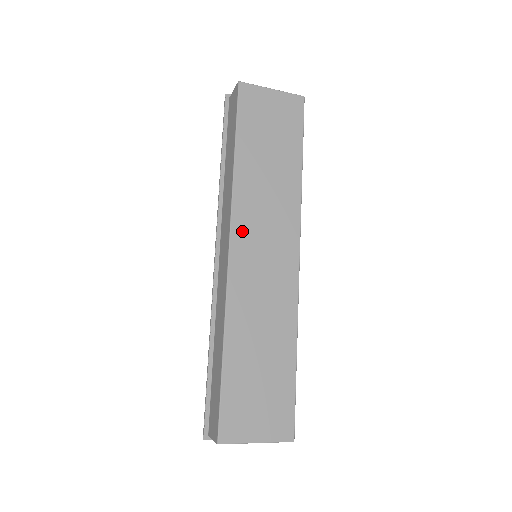
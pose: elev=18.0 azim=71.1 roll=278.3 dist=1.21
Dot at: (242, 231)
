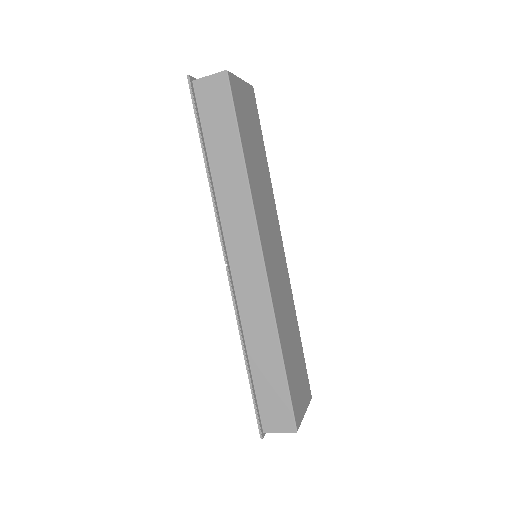
Dot at: (264, 237)
